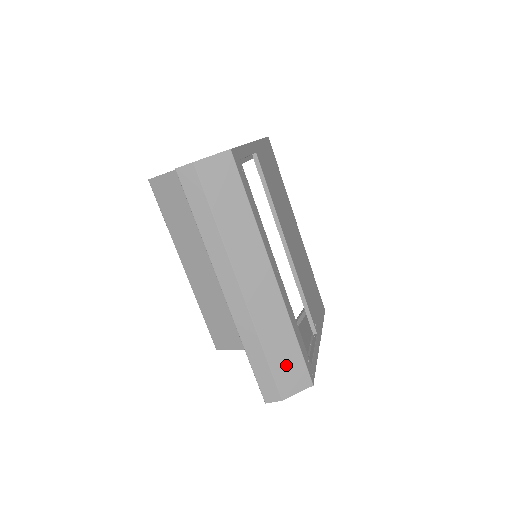
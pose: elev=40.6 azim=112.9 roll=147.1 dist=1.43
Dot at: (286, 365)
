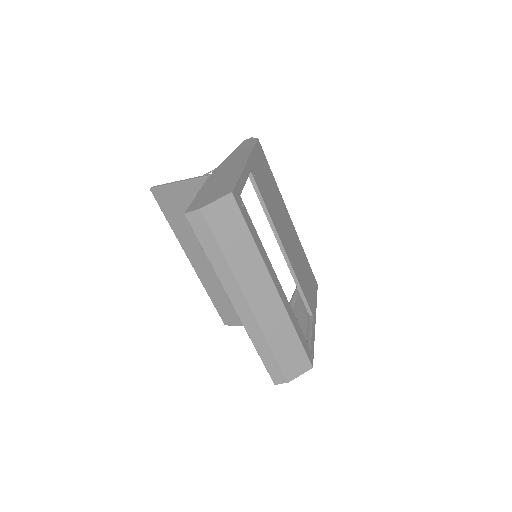
Dot at: (290, 356)
